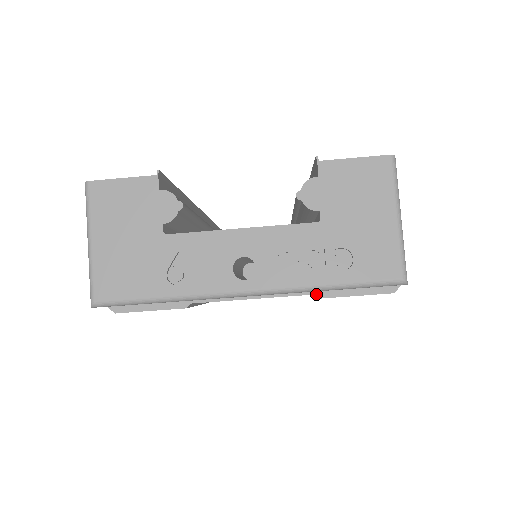
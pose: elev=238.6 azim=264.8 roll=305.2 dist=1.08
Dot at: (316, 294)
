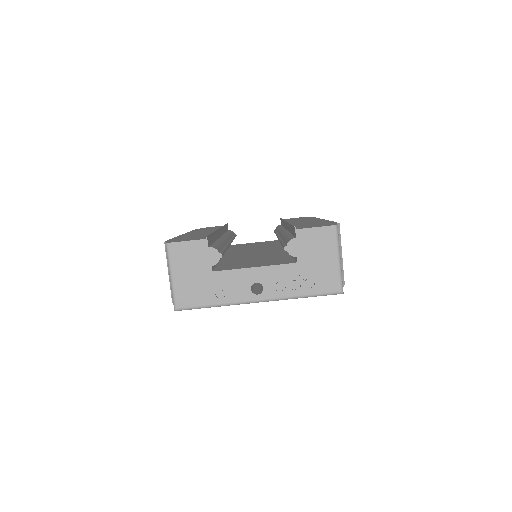
Dot at: occluded
